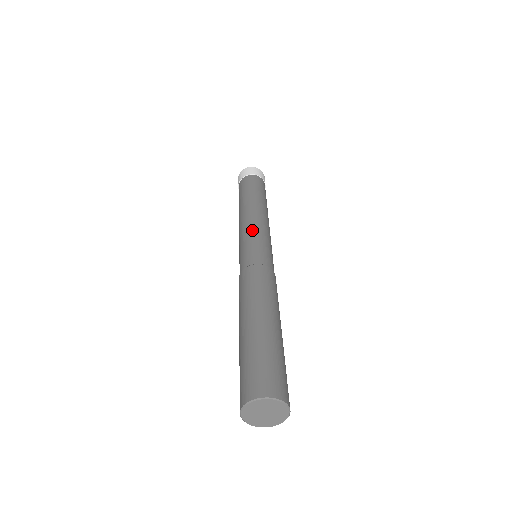
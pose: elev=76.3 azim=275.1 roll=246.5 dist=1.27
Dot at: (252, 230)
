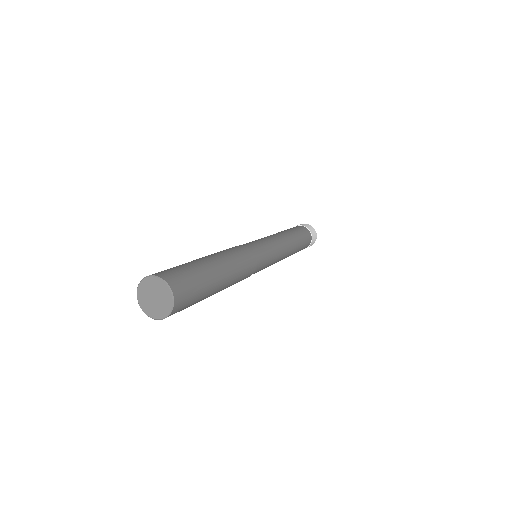
Dot at: (273, 242)
